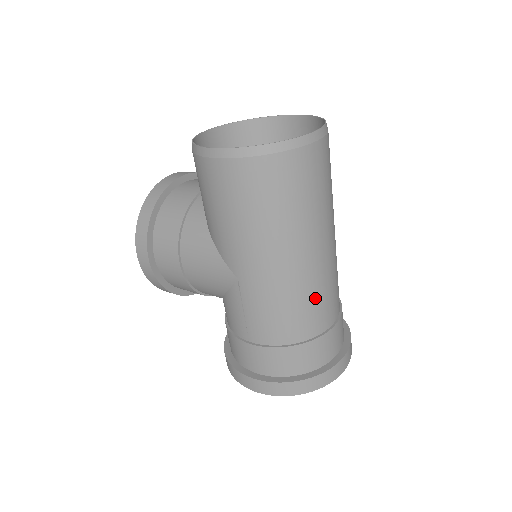
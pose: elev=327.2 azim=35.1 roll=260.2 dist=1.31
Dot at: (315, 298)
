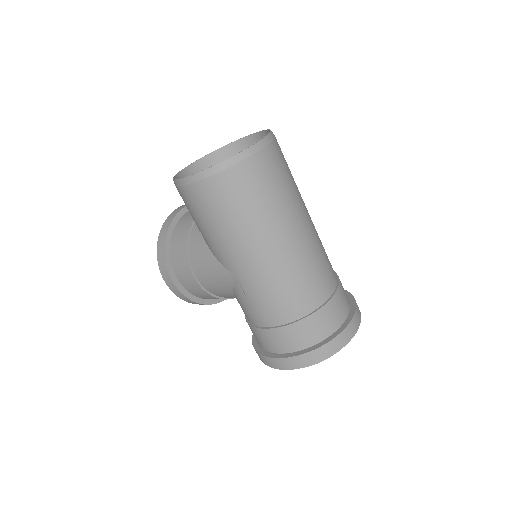
Dot at: (303, 277)
